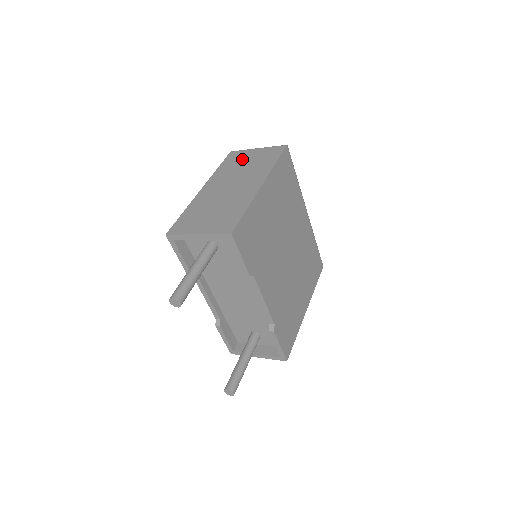
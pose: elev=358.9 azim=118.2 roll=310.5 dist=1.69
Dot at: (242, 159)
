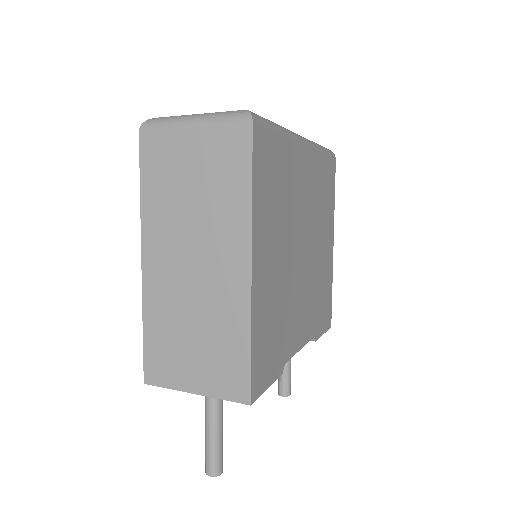
Dot at: (176, 166)
